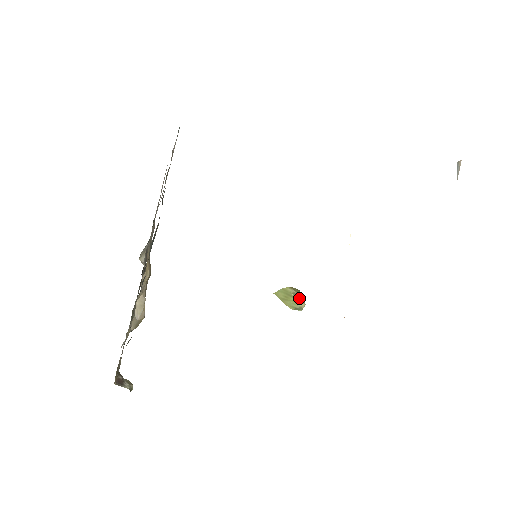
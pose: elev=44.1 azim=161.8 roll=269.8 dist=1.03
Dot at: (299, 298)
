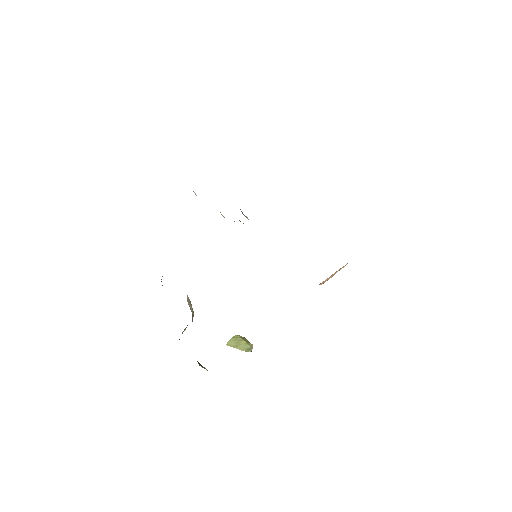
Dot at: (247, 341)
